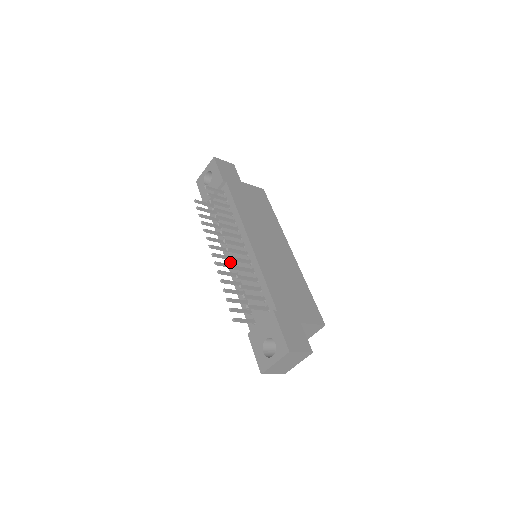
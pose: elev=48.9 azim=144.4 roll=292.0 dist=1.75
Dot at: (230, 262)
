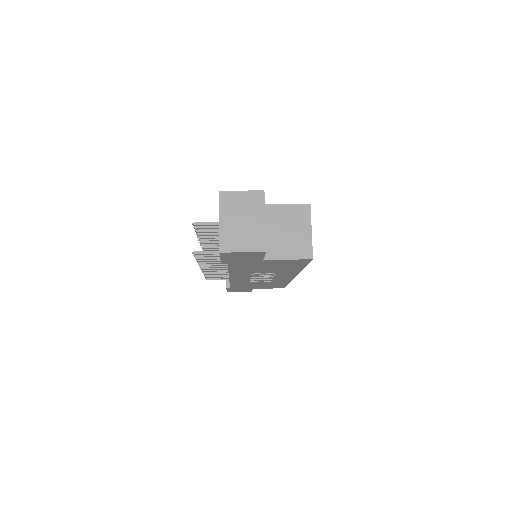
Dot at: occluded
